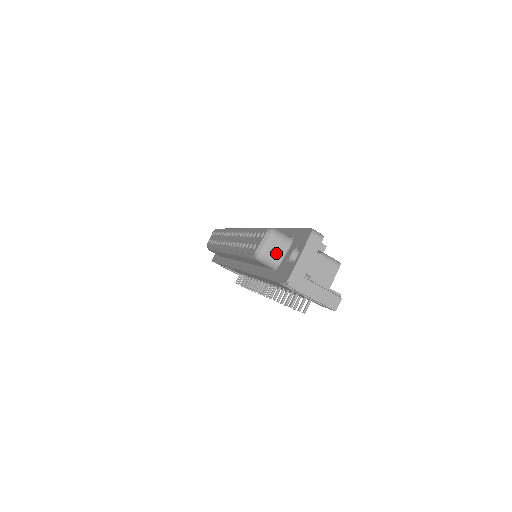
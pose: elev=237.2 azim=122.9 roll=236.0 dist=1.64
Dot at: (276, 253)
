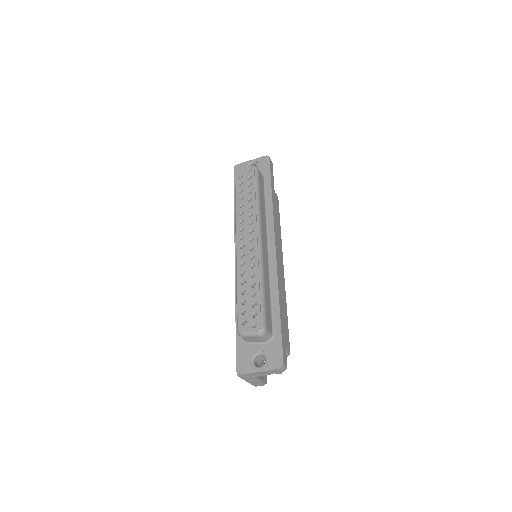
Dot at: (253, 340)
